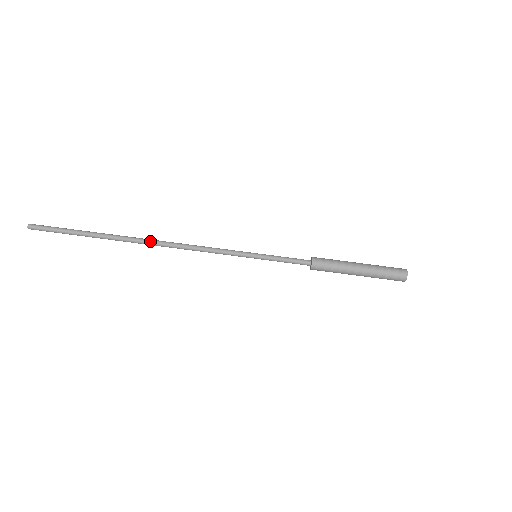
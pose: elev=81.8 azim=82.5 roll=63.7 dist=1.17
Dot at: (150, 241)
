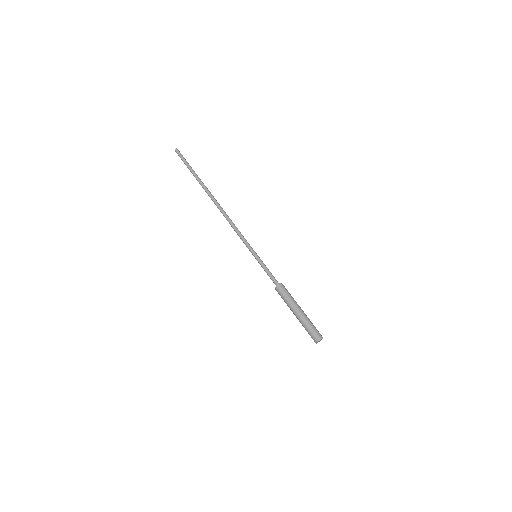
Dot at: occluded
